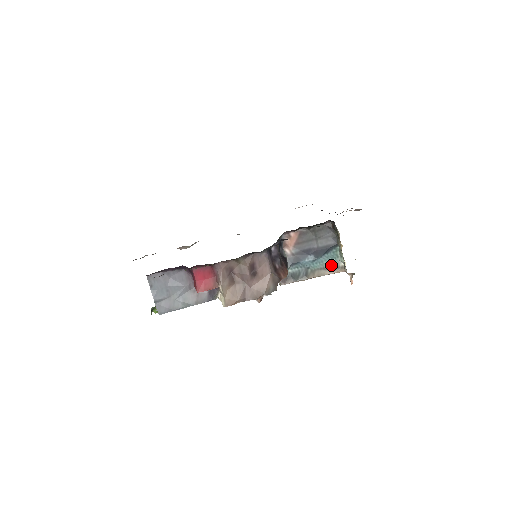
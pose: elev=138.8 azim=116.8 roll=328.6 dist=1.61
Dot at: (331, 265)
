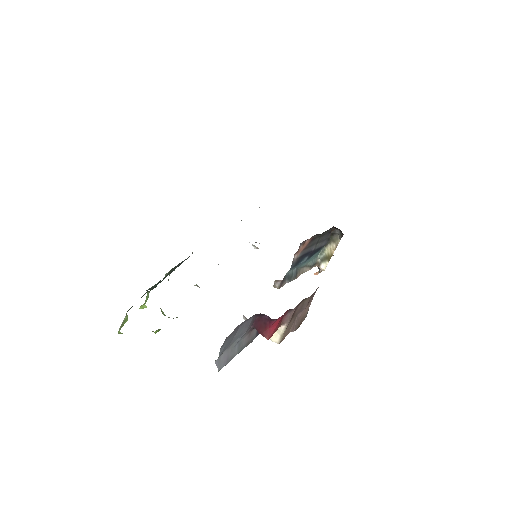
Dot at: (312, 262)
